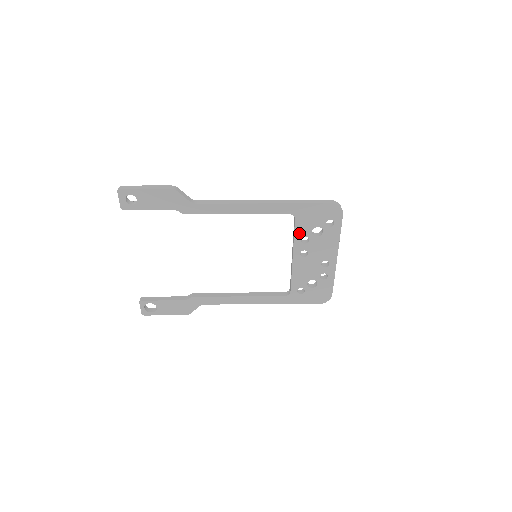
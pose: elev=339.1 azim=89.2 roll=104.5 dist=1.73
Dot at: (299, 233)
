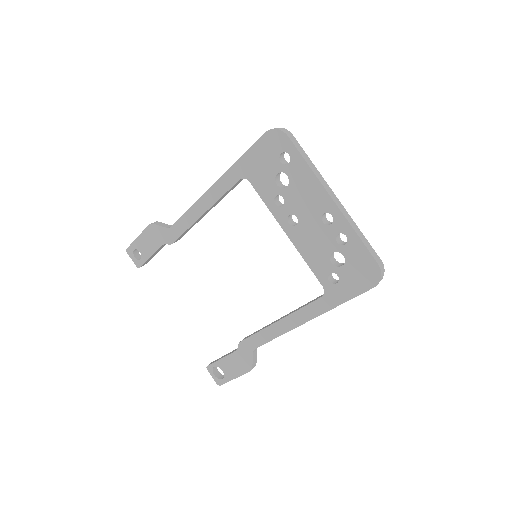
Dot at: (267, 196)
